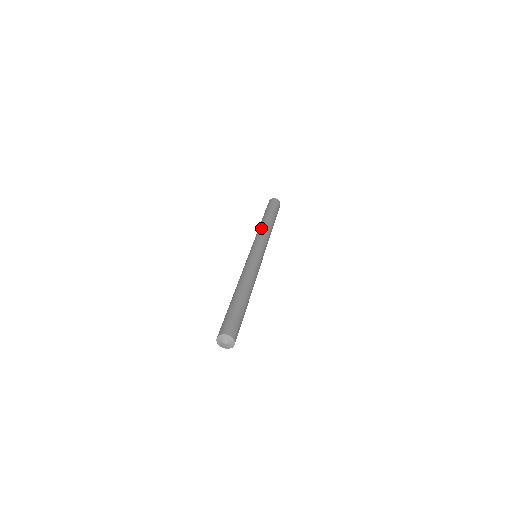
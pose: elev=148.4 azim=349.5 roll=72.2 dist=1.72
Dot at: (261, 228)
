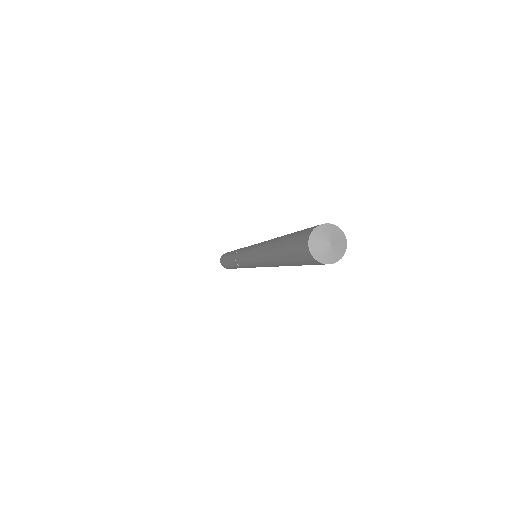
Dot at: occluded
